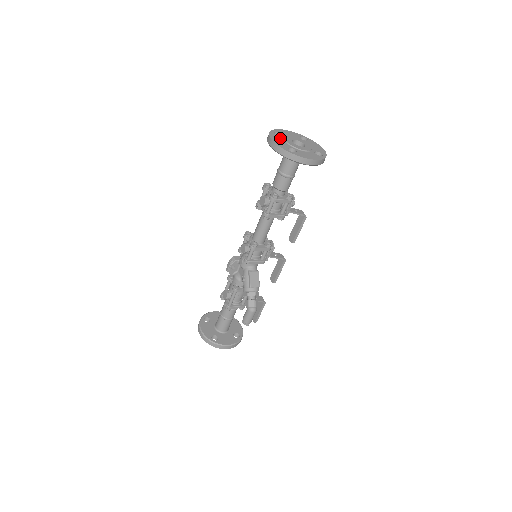
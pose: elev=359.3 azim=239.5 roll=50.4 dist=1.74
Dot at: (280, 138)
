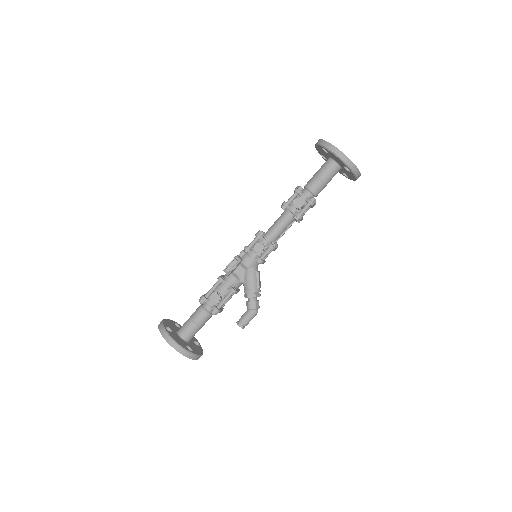
Dot at: occluded
